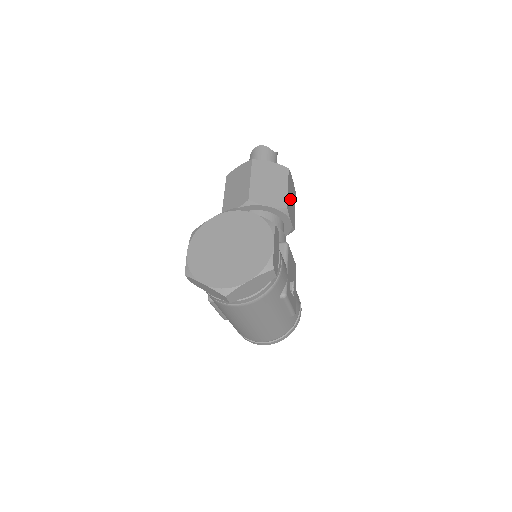
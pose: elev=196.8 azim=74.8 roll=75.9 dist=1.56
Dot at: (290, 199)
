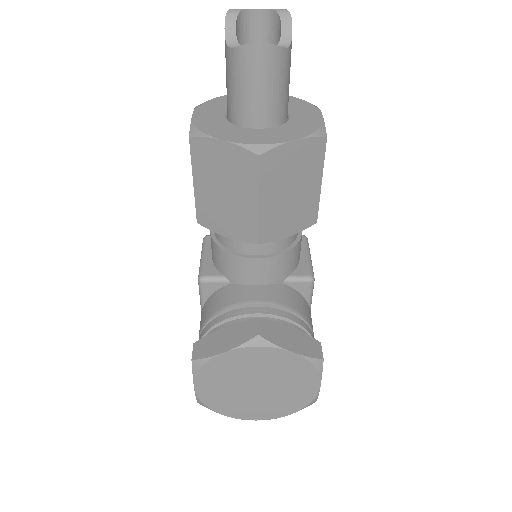
Dot at: occluded
